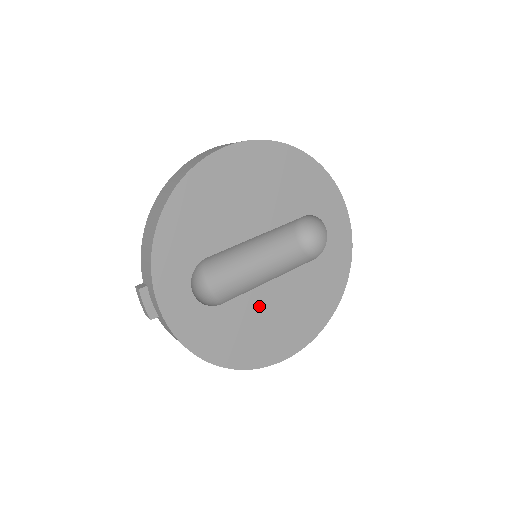
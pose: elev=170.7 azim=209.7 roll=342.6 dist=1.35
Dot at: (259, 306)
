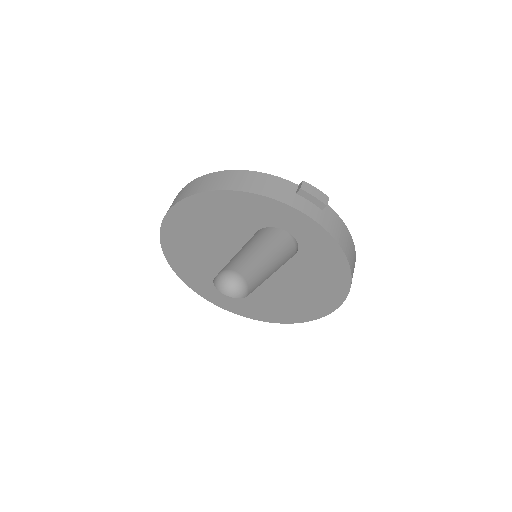
Dot at: (275, 292)
